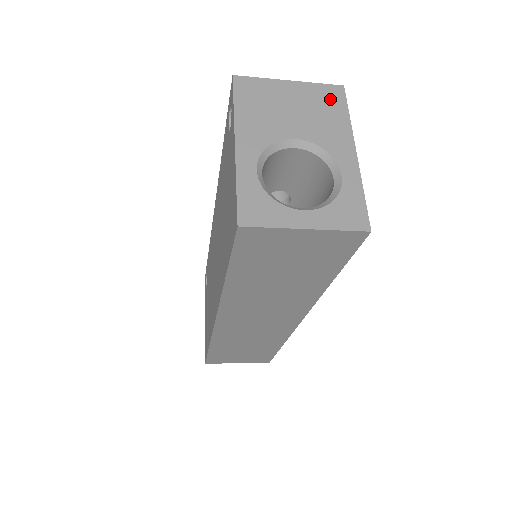
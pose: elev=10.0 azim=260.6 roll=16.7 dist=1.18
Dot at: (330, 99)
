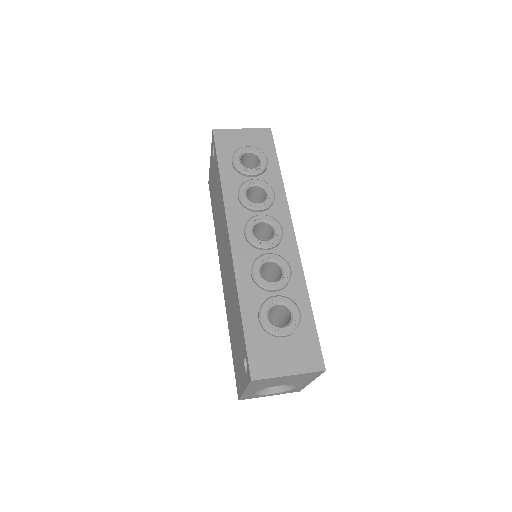
Dot at: (311, 375)
